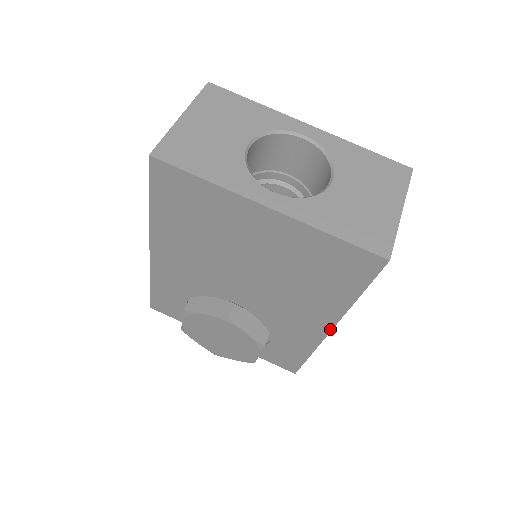
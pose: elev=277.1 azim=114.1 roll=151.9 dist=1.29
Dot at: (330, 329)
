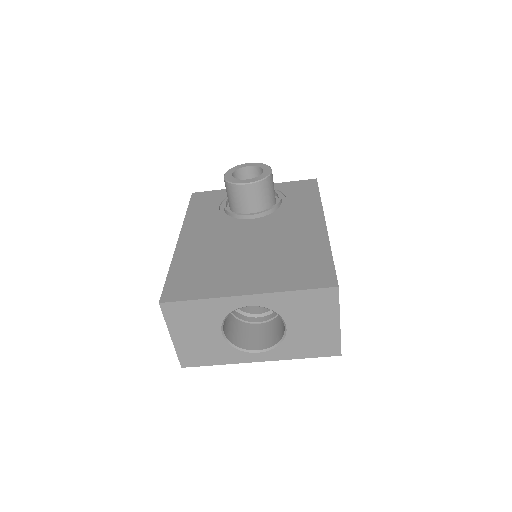
Dot at: occluded
